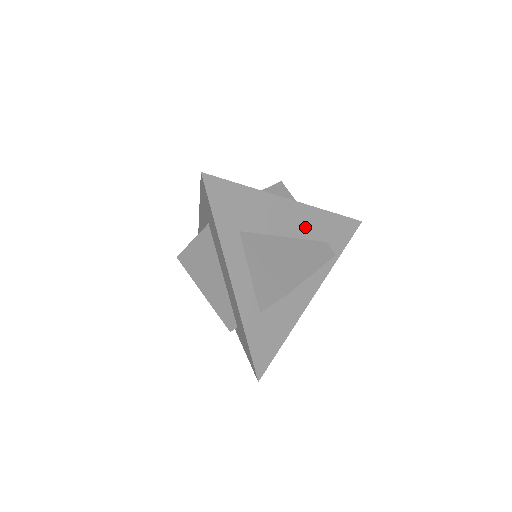
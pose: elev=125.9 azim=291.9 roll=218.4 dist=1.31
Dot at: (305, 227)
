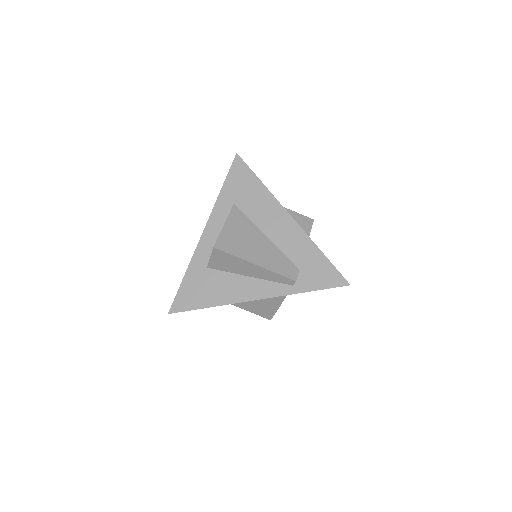
Dot at: (287, 242)
